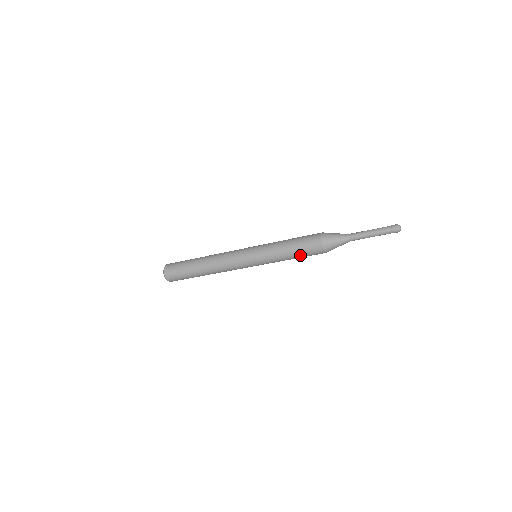
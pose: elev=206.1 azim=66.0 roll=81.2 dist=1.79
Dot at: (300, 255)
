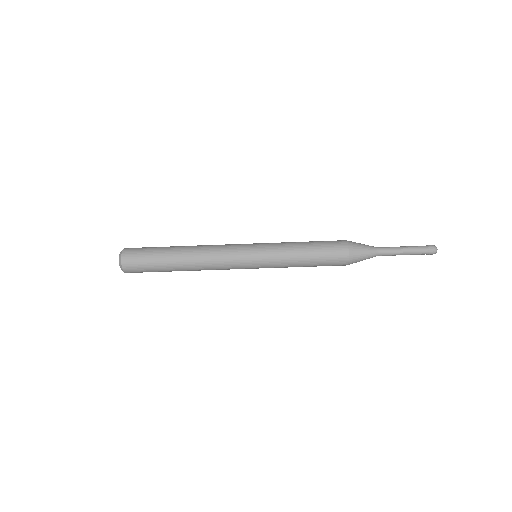
Dot at: (317, 247)
